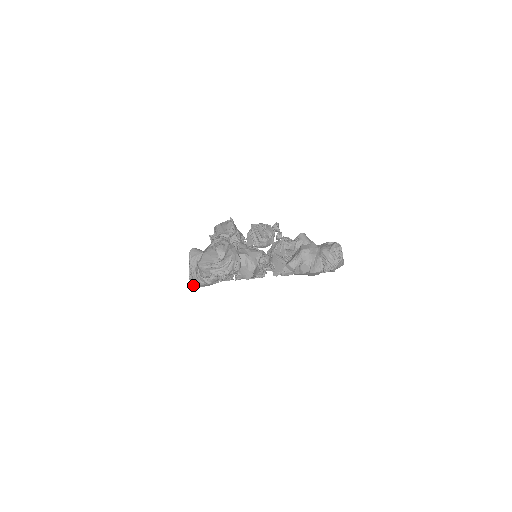
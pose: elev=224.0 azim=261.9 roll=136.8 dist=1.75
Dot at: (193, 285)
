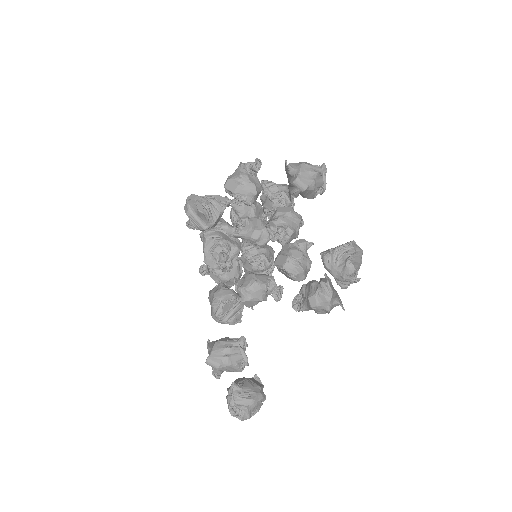
Dot at: occluded
